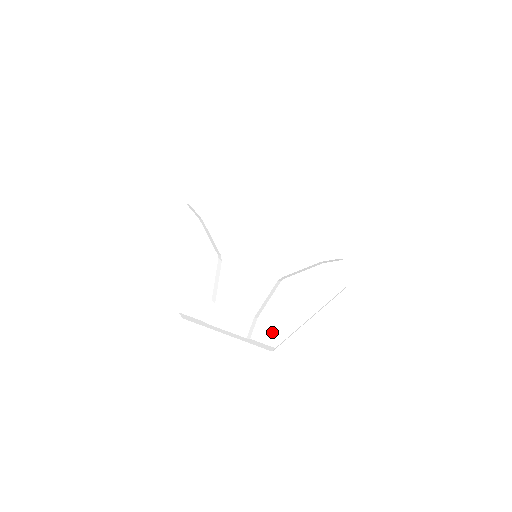
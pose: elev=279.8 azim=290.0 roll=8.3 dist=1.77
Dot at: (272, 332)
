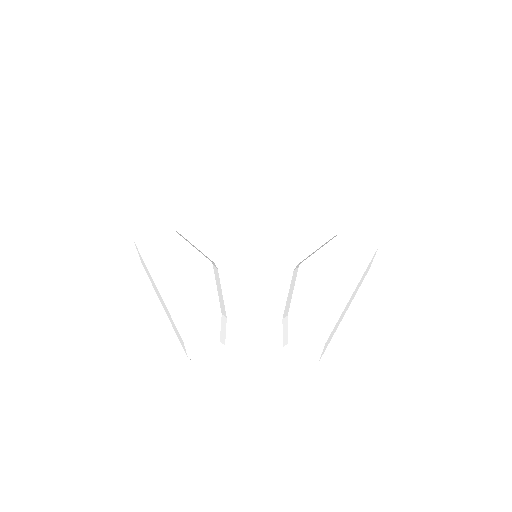
Dot at: (313, 326)
